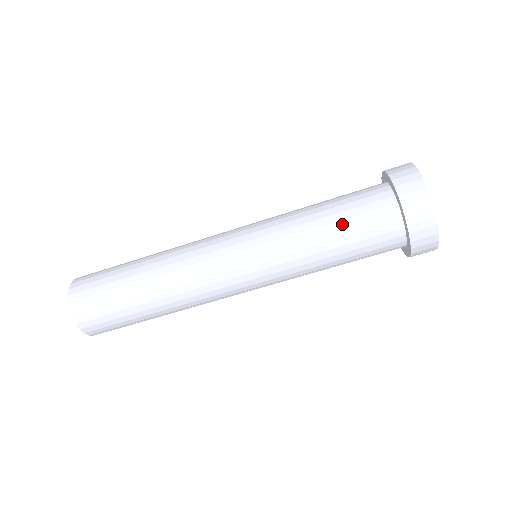
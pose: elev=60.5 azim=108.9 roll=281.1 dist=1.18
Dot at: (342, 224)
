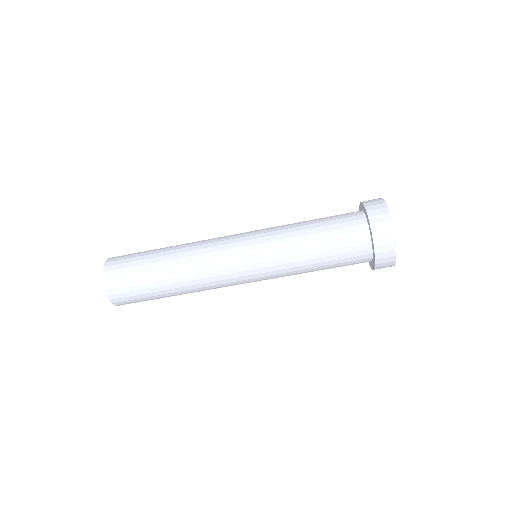
Dot at: (326, 240)
